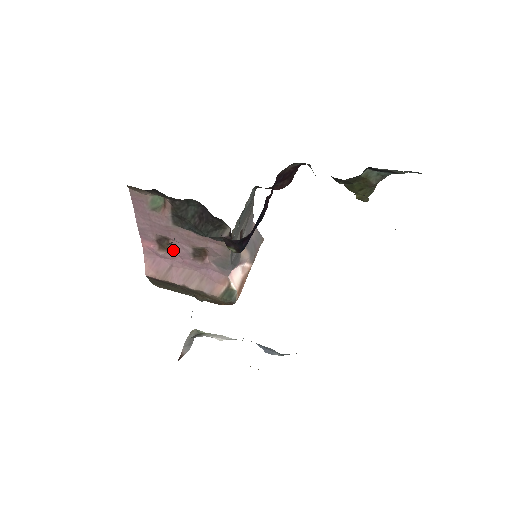
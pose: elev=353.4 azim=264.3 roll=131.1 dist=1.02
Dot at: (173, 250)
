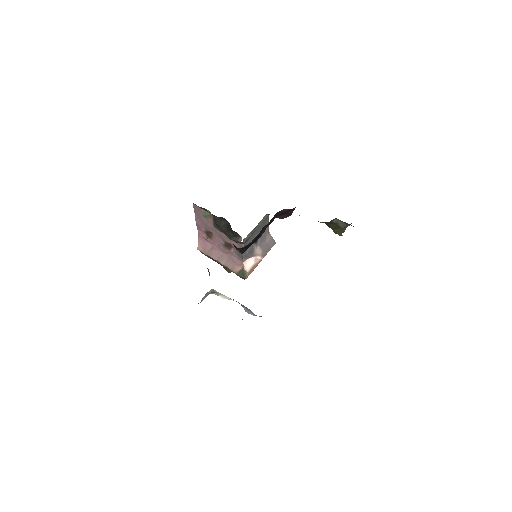
Dot at: (214, 239)
